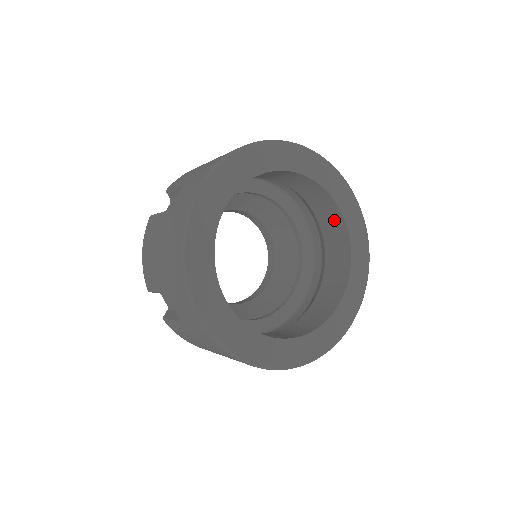
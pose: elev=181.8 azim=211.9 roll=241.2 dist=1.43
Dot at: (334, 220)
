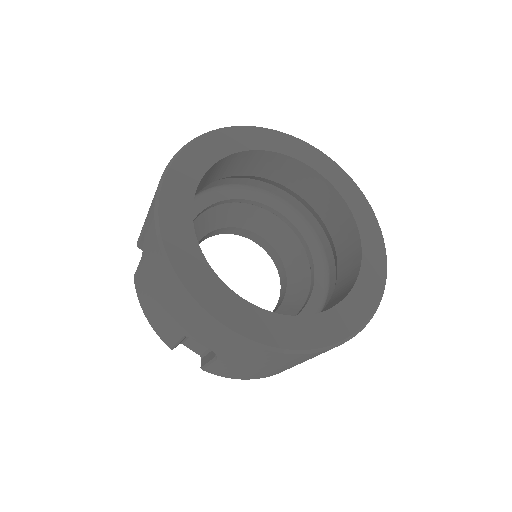
Dot at: (308, 180)
